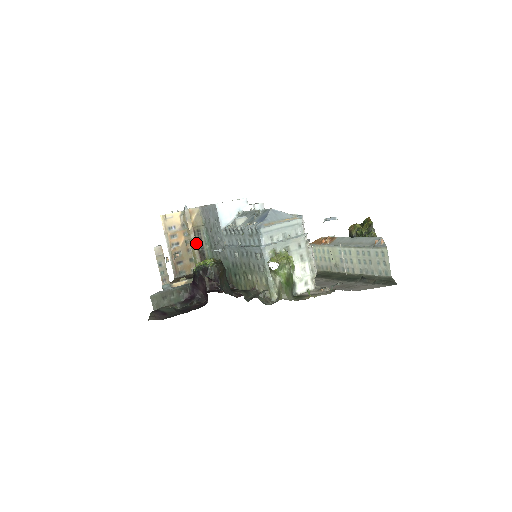
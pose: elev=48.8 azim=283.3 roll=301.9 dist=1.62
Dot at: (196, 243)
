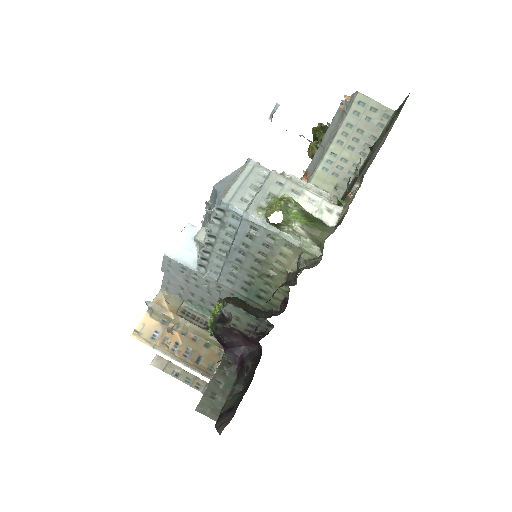
Dot at: occluded
